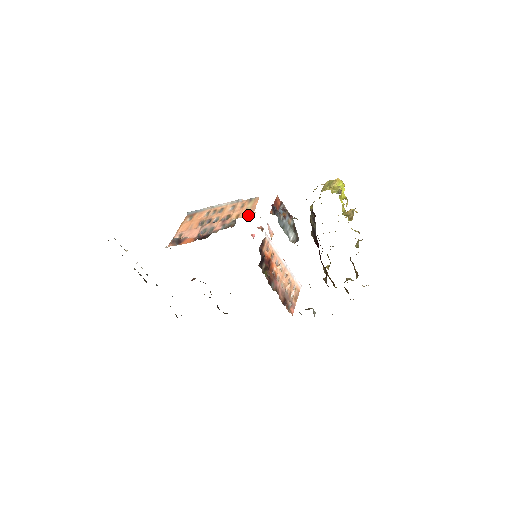
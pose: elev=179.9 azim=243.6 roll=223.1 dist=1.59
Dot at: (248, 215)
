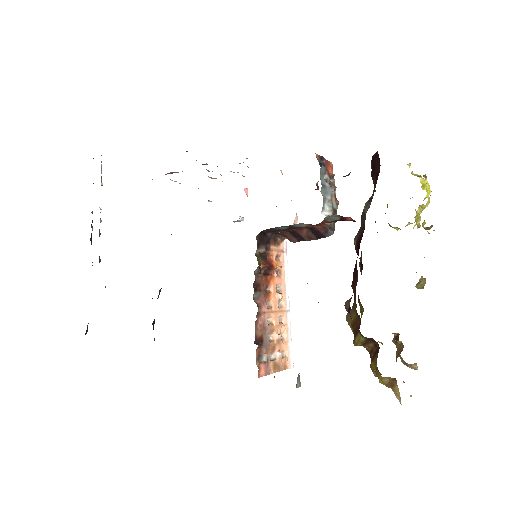
Dot at: occluded
